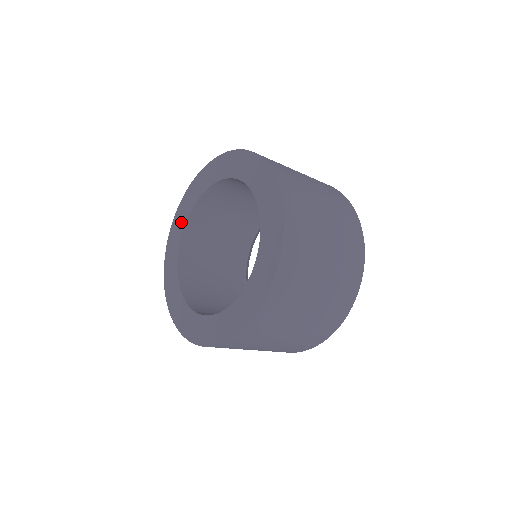
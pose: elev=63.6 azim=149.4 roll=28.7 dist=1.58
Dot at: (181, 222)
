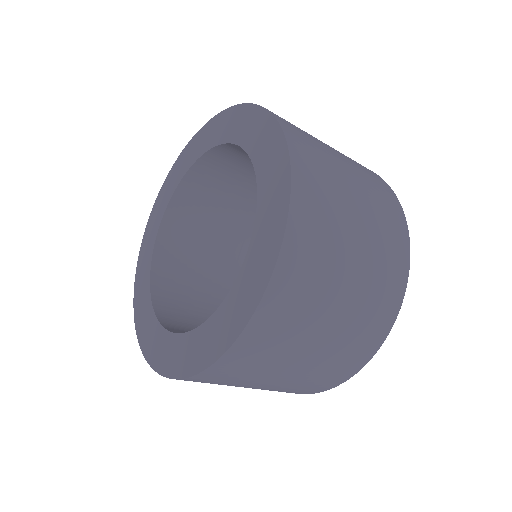
Dot at: (184, 165)
